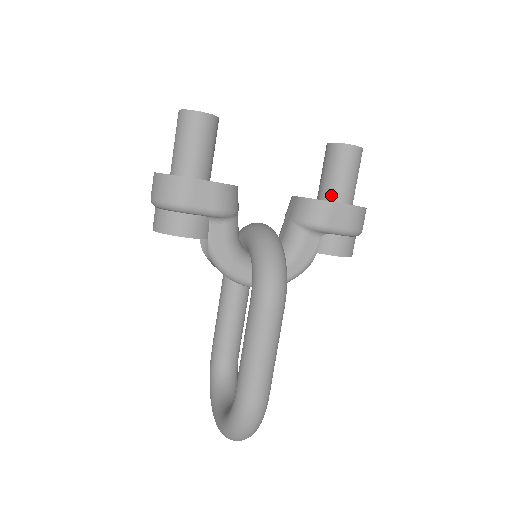
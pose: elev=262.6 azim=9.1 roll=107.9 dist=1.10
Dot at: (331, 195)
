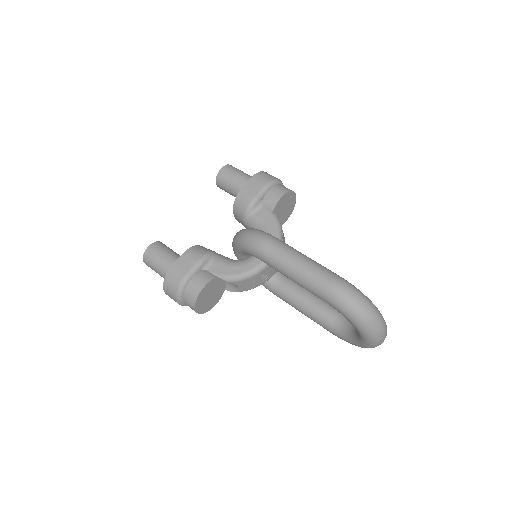
Dot at: occluded
